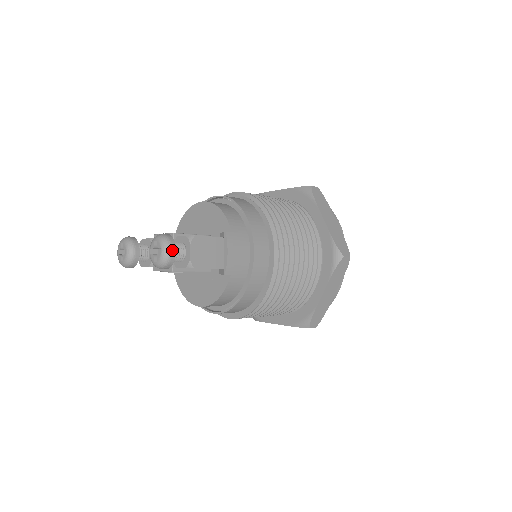
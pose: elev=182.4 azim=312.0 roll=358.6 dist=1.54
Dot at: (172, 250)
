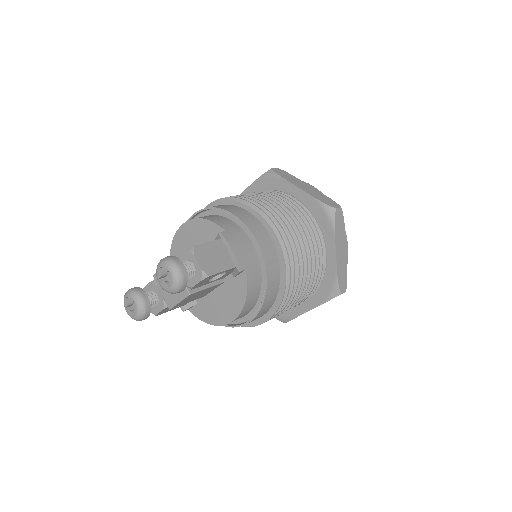
Dot at: (180, 266)
